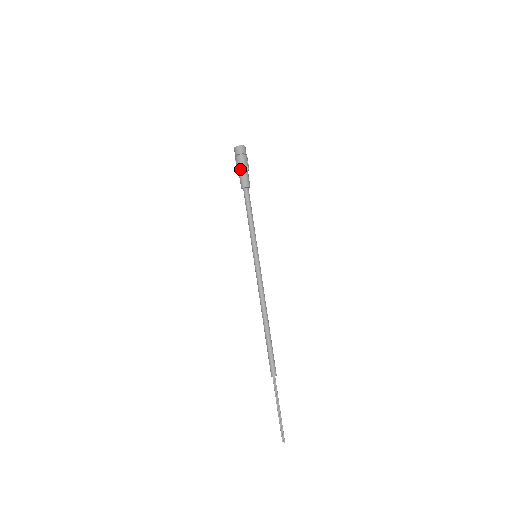
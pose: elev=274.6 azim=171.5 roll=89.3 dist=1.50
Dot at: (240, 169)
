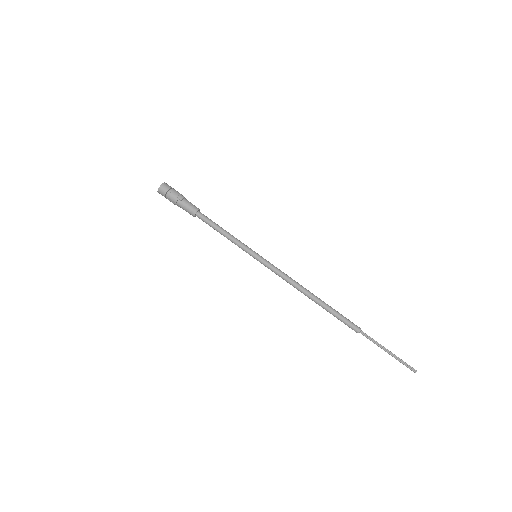
Dot at: (178, 206)
